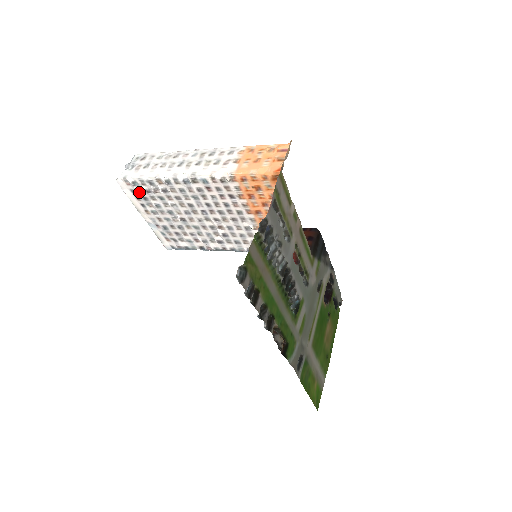
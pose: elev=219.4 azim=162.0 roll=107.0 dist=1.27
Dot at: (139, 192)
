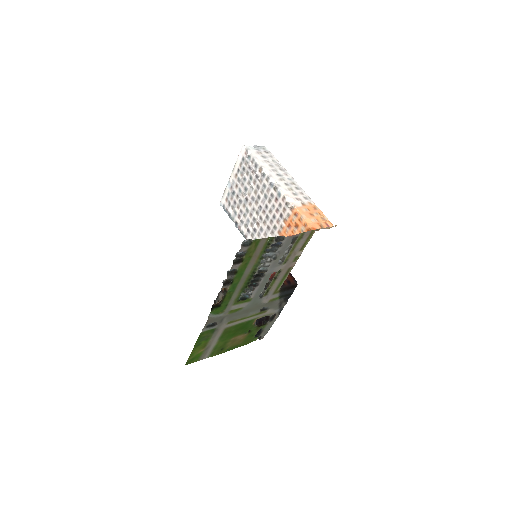
Dot at: (245, 163)
